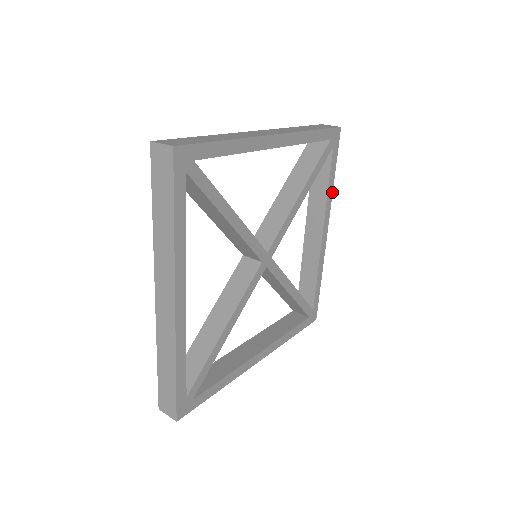
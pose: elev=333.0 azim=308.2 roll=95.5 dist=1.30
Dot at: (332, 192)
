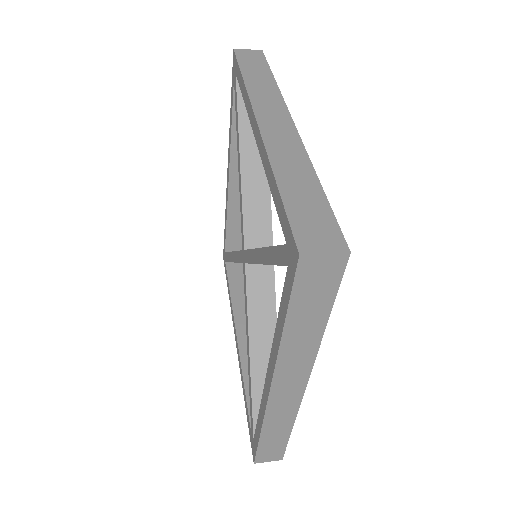
Dot at: occluded
